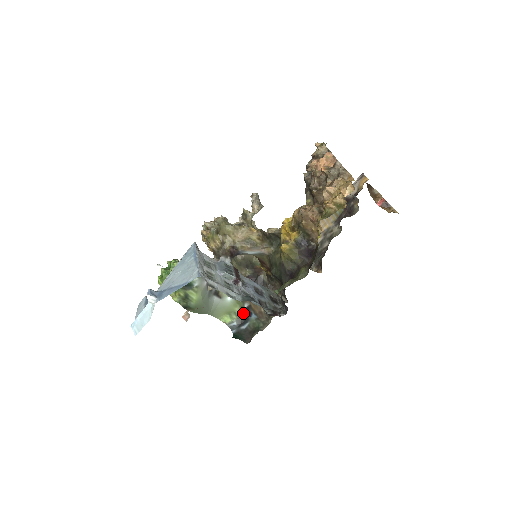
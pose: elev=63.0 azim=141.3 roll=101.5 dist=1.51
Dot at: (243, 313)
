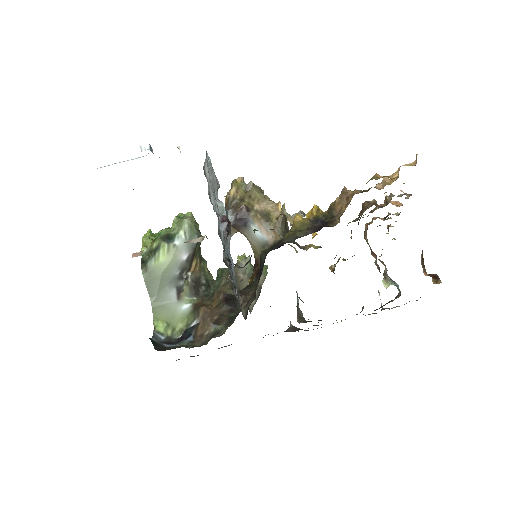
Dot at: (182, 334)
